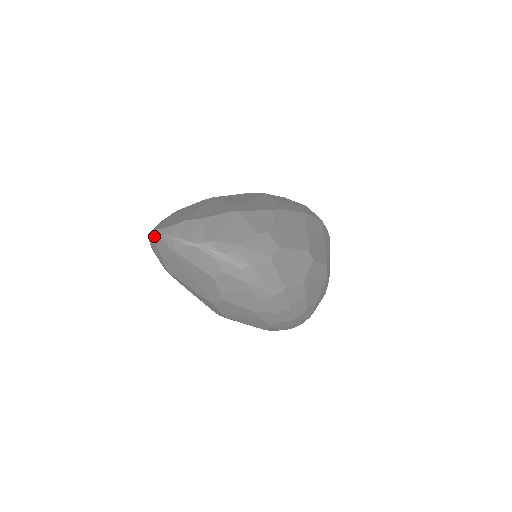
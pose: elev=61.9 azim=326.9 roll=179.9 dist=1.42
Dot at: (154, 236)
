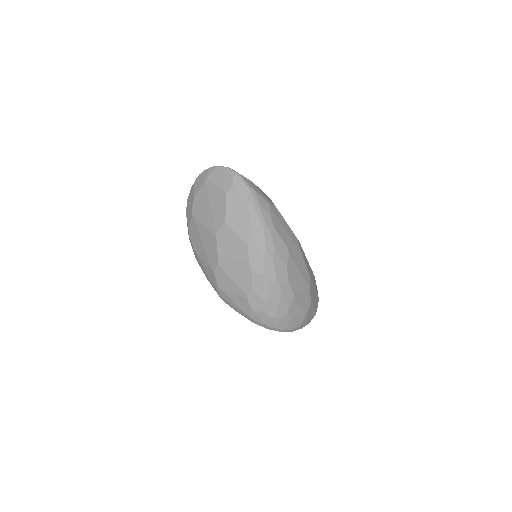
Dot at: (195, 180)
